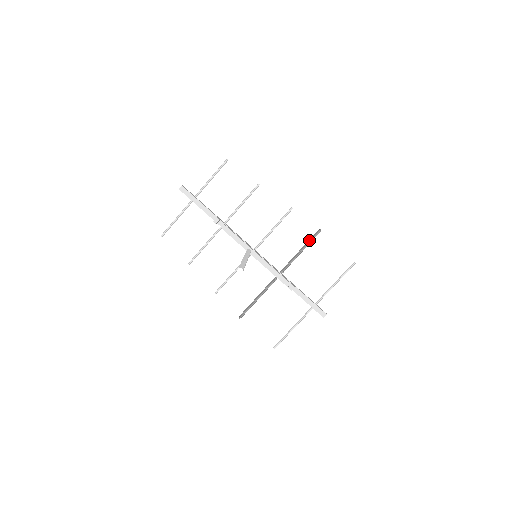
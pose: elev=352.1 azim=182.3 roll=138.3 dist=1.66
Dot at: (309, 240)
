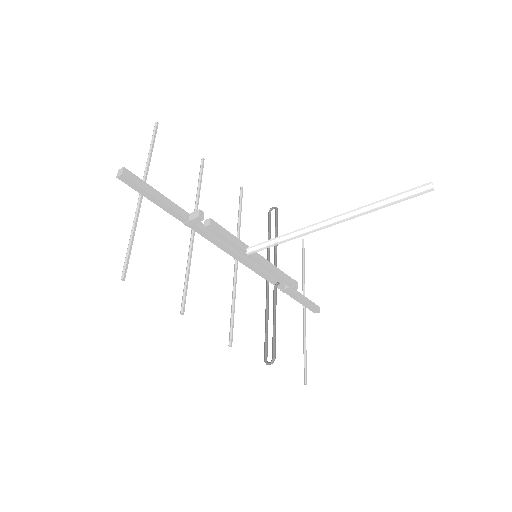
Dot at: (270, 224)
